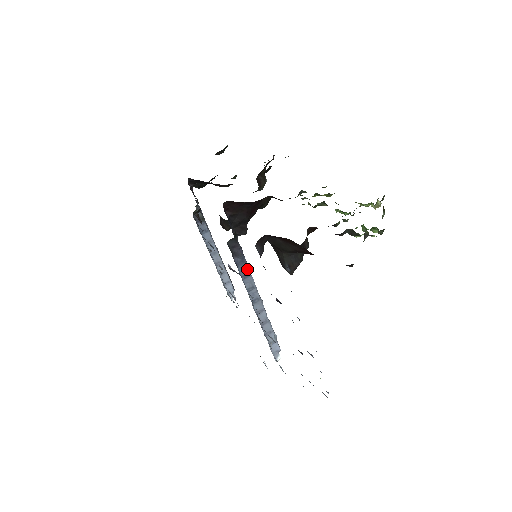
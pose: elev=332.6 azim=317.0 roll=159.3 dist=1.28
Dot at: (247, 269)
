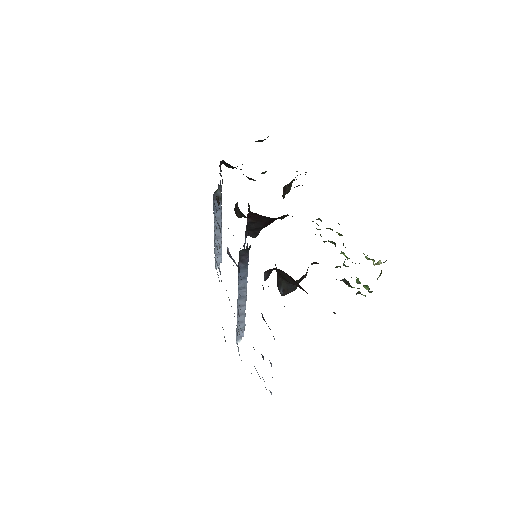
Dot at: (246, 274)
